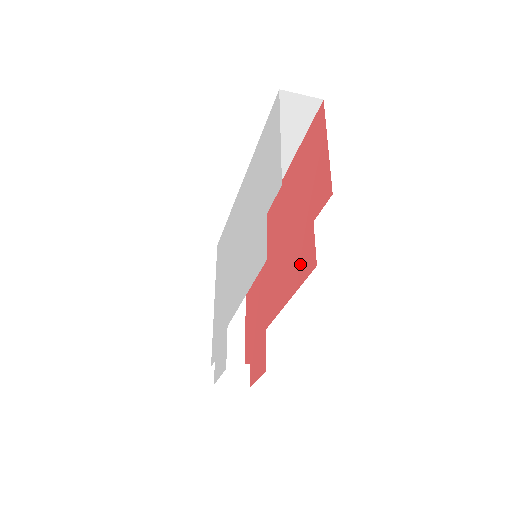
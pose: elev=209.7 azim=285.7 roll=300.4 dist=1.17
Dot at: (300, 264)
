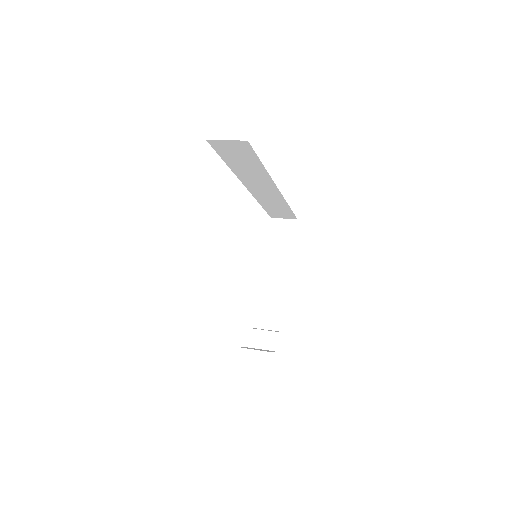
Dot at: occluded
